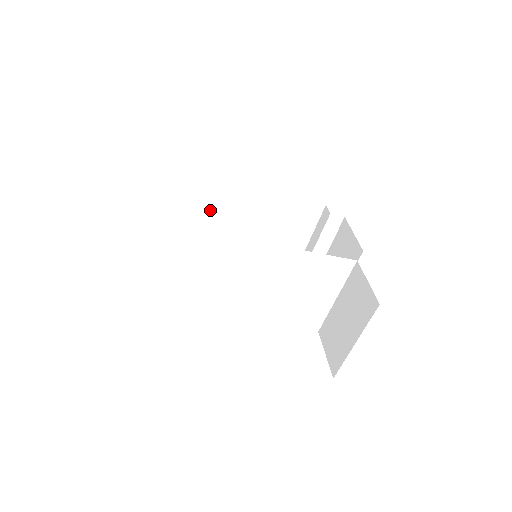
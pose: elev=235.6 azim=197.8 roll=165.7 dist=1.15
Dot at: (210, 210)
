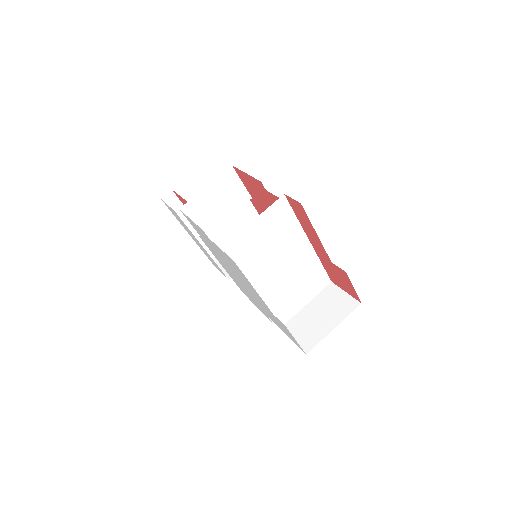
Dot at: (234, 209)
